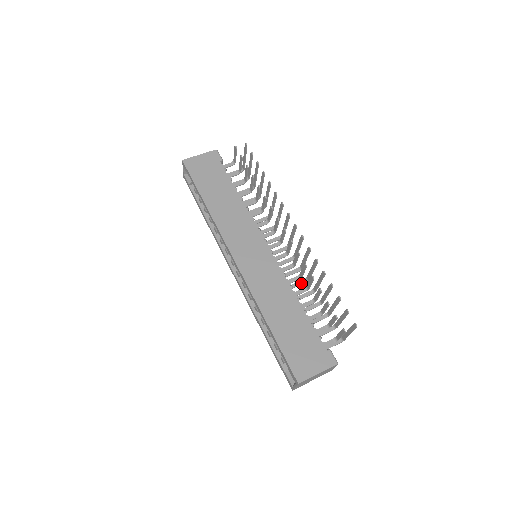
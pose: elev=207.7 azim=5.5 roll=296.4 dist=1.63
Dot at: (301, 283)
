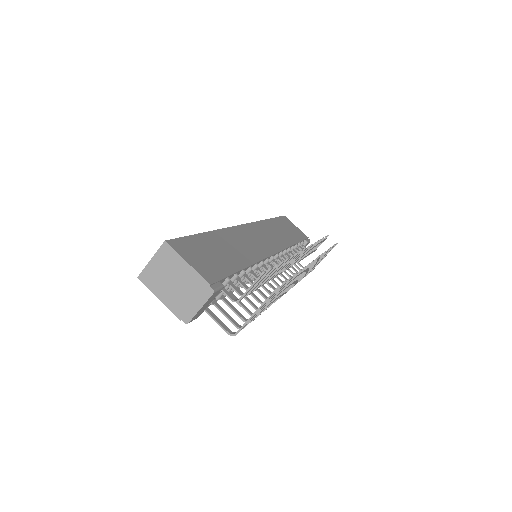
Dot at: (260, 301)
